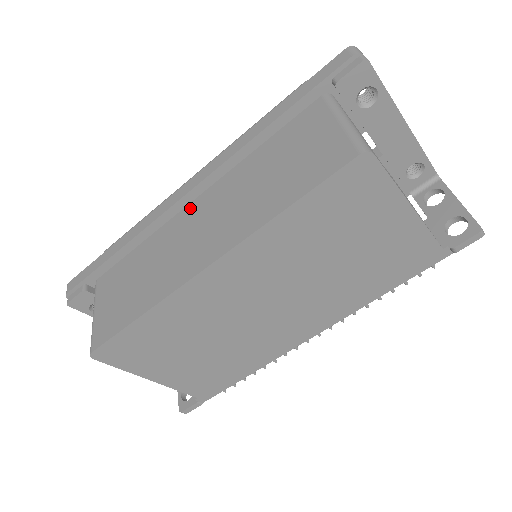
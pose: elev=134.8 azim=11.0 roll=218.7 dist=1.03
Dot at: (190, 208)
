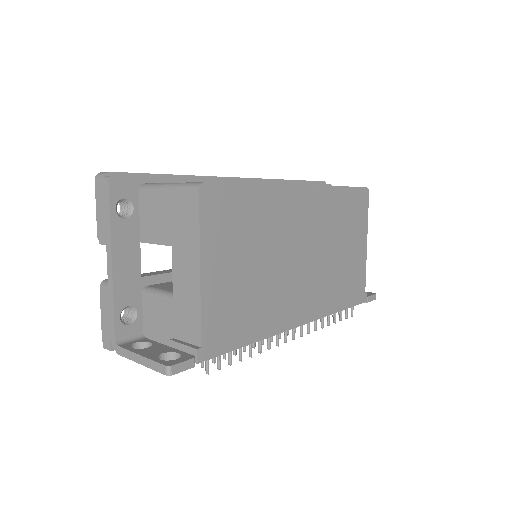
Dot at: occluded
